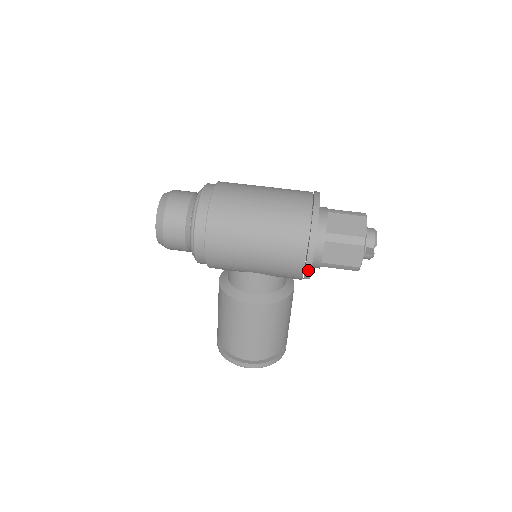
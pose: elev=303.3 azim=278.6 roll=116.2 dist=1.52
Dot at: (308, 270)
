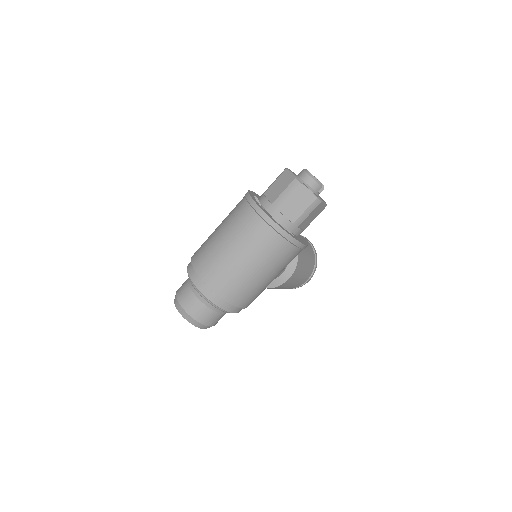
Dot at: occluded
